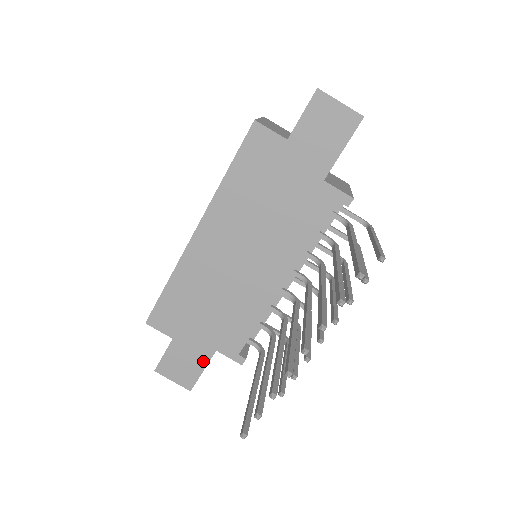
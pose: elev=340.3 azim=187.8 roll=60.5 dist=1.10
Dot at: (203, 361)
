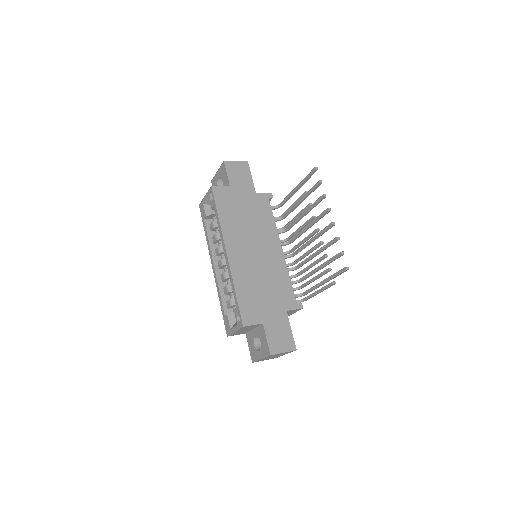
Dot at: (286, 323)
